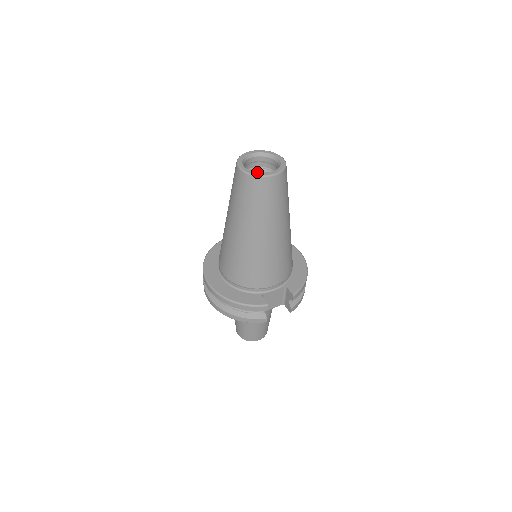
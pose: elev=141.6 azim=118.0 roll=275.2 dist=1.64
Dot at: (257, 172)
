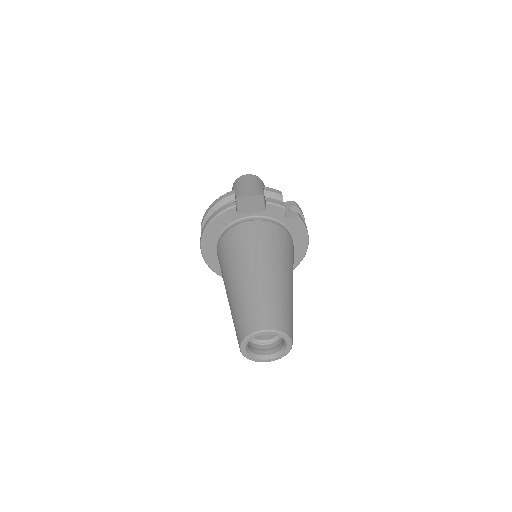
Dot at: (254, 358)
